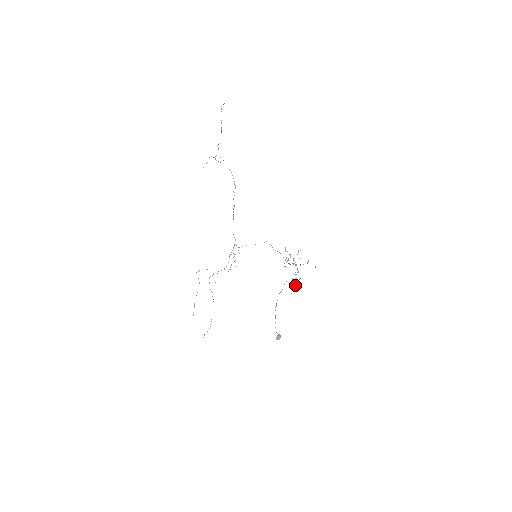
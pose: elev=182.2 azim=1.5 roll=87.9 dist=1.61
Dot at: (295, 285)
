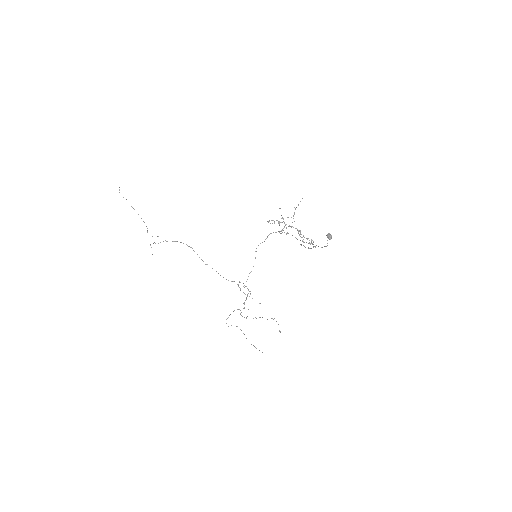
Dot at: occluded
